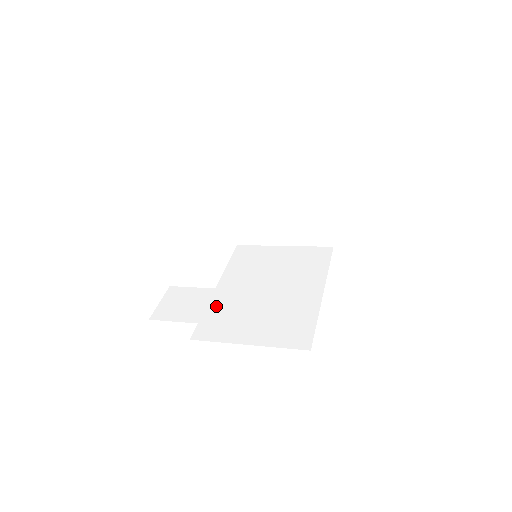
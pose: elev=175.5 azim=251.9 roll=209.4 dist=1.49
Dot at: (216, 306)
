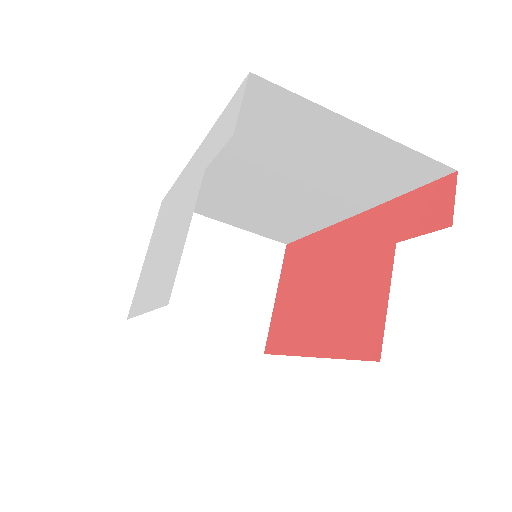
Dot at: occluded
